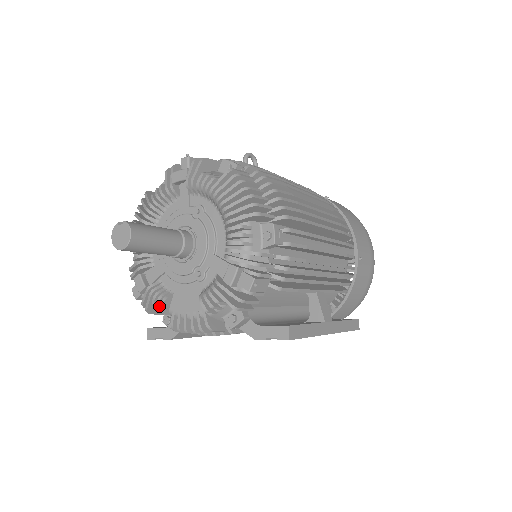
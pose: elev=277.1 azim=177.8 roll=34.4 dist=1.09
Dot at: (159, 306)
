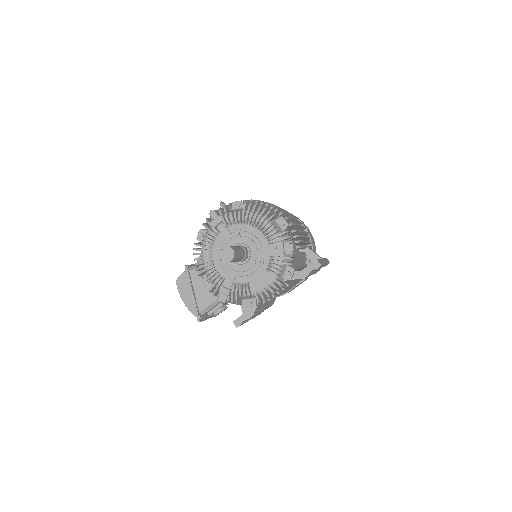
Dot at: (245, 294)
